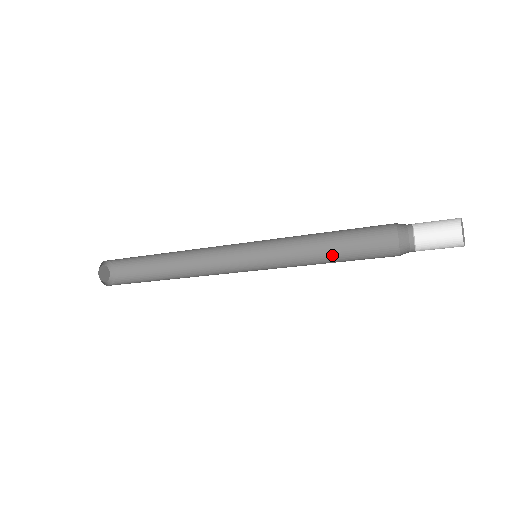
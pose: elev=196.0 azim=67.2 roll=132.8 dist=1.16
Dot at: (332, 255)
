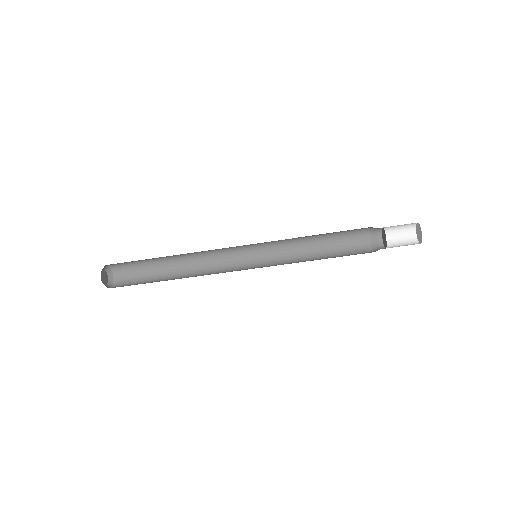
Dot at: (320, 259)
